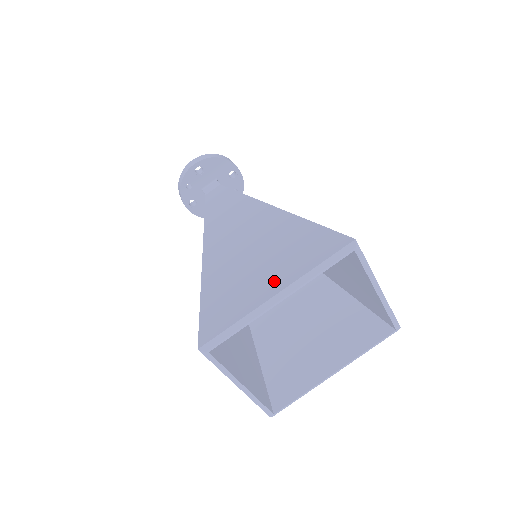
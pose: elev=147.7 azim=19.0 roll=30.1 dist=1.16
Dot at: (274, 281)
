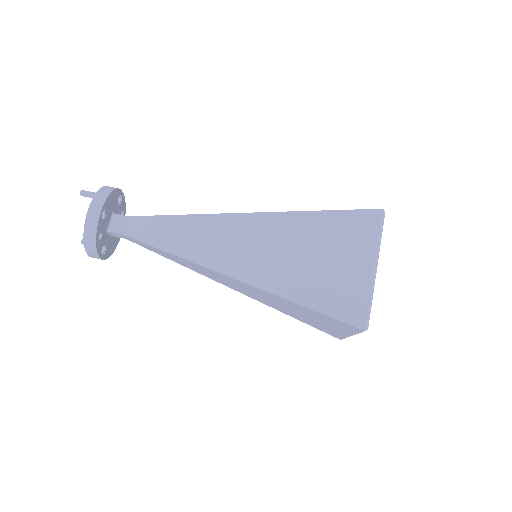
Dot at: (360, 261)
